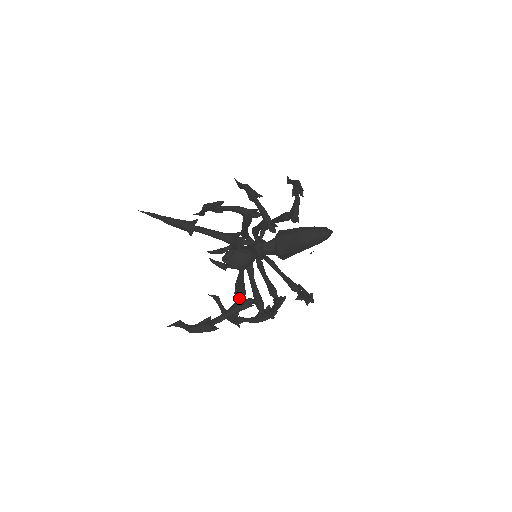
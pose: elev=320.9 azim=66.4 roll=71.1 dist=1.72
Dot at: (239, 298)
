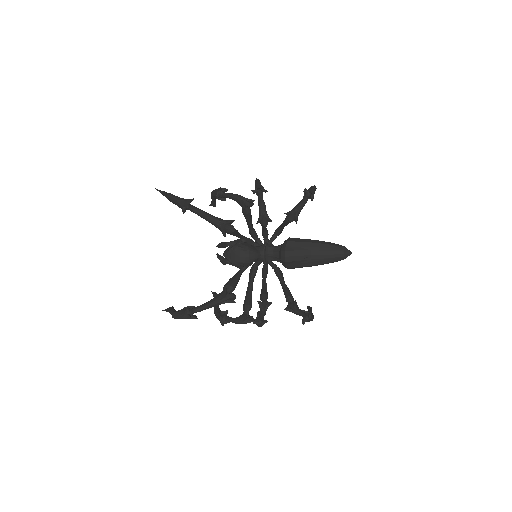
Dot at: occluded
